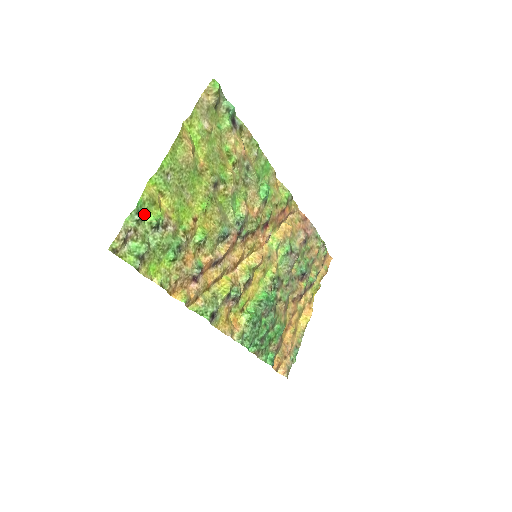
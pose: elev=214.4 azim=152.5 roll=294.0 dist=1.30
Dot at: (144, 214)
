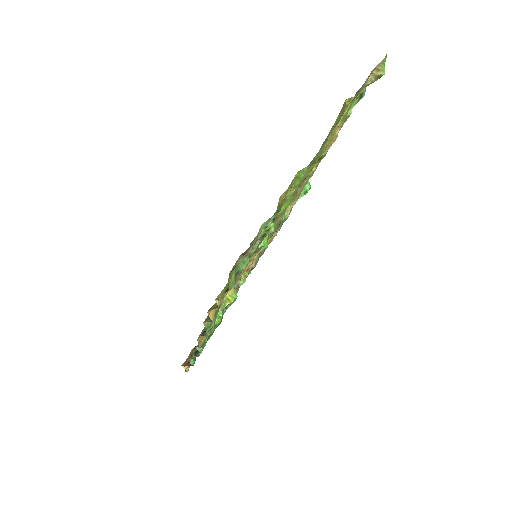
Dot at: occluded
